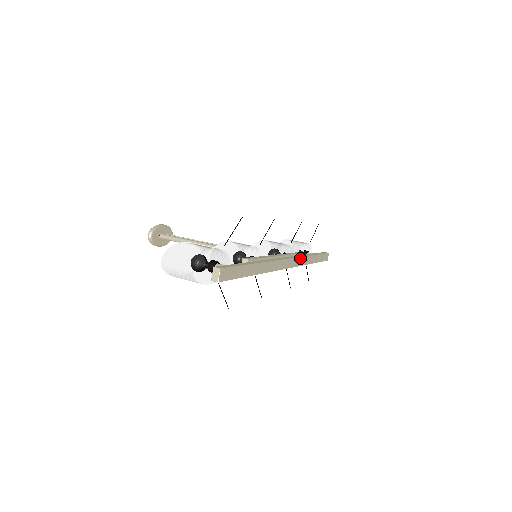
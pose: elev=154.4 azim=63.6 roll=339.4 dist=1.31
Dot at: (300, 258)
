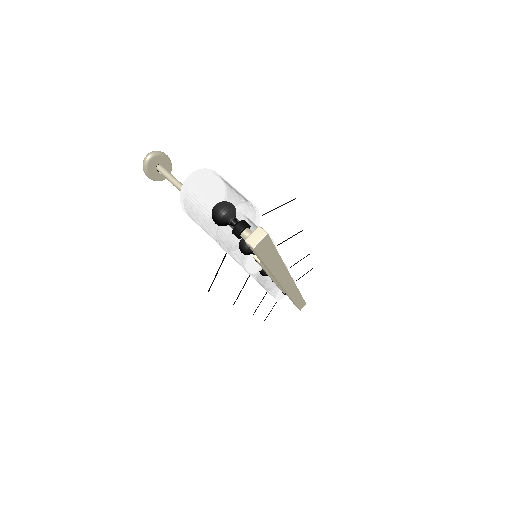
Dot at: (297, 289)
